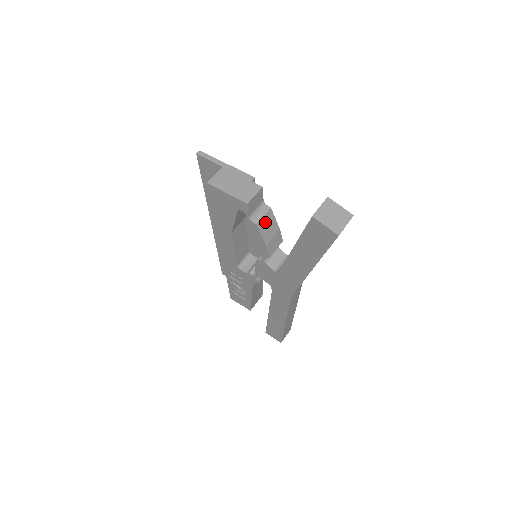
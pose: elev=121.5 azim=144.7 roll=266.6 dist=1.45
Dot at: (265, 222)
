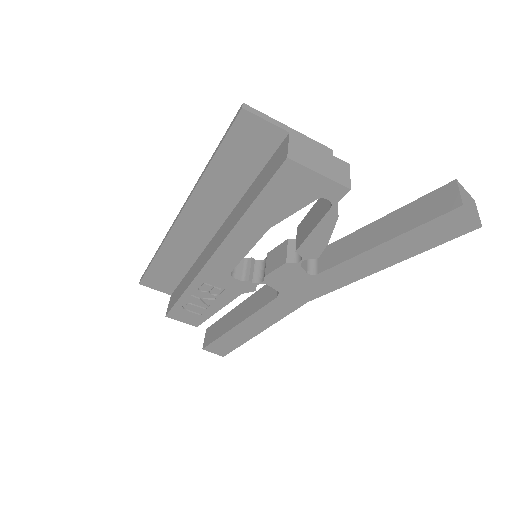
Dot at: occluded
